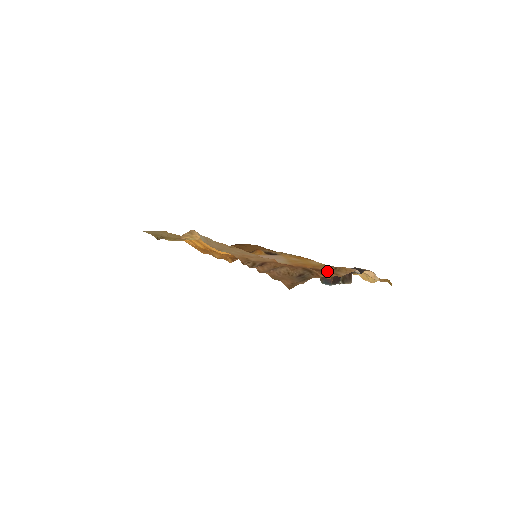
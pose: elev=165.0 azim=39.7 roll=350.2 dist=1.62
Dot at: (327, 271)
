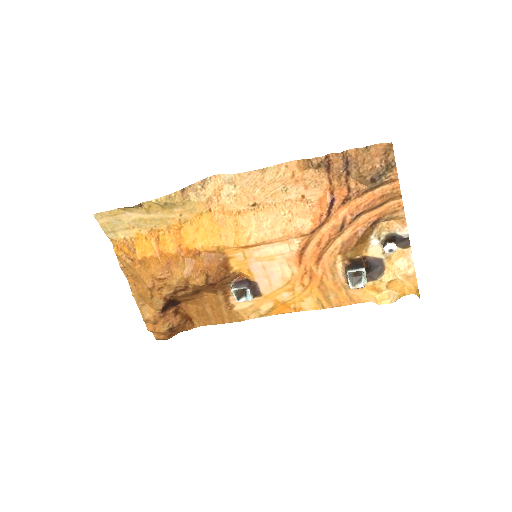
Dot at: (389, 201)
